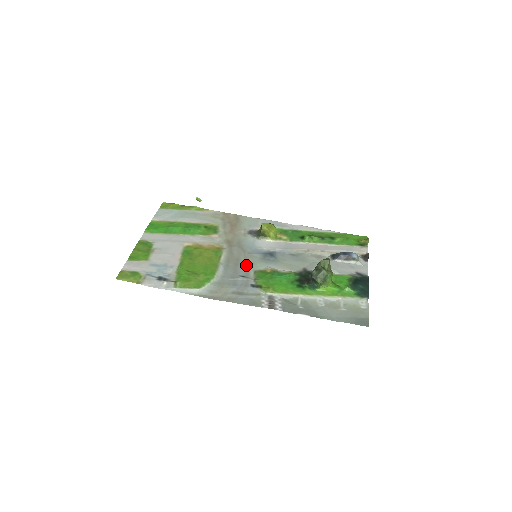
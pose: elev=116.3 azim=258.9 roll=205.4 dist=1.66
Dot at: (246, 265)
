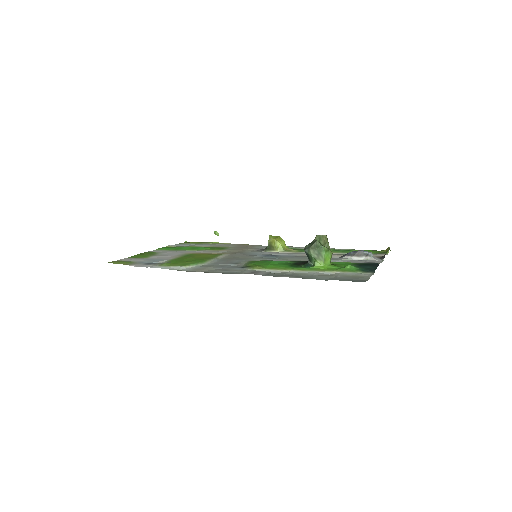
Dot at: (242, 259)
